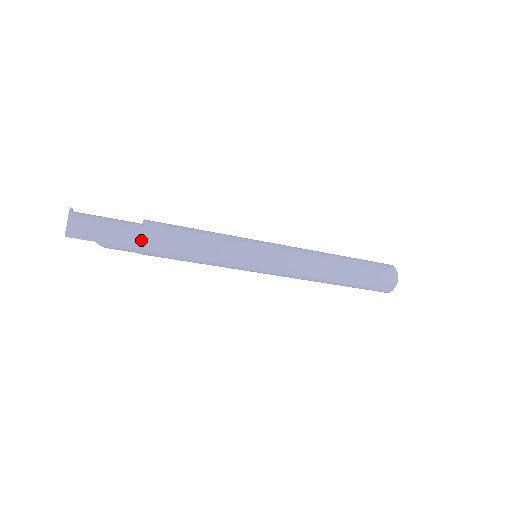
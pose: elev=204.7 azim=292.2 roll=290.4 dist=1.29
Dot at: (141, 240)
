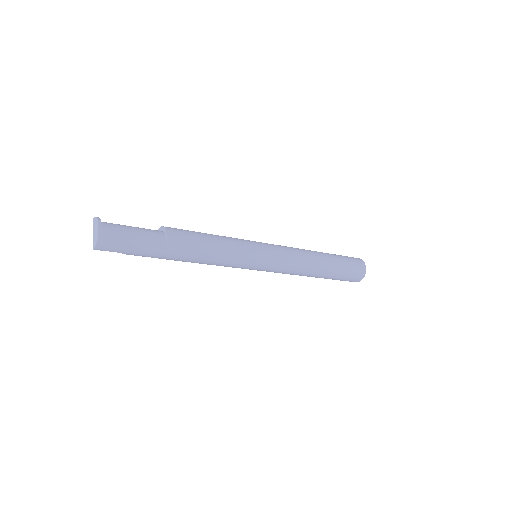
Dot at: (162, 252)
